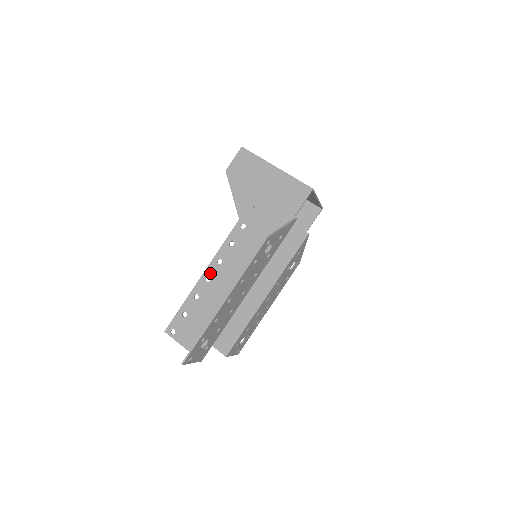
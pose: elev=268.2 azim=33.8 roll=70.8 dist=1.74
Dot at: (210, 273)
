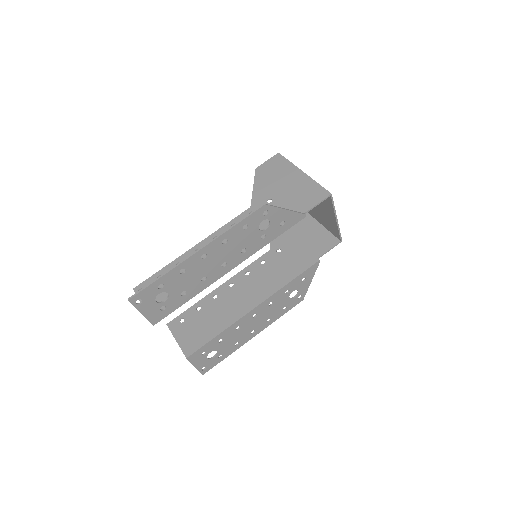
Dot at: occluded
